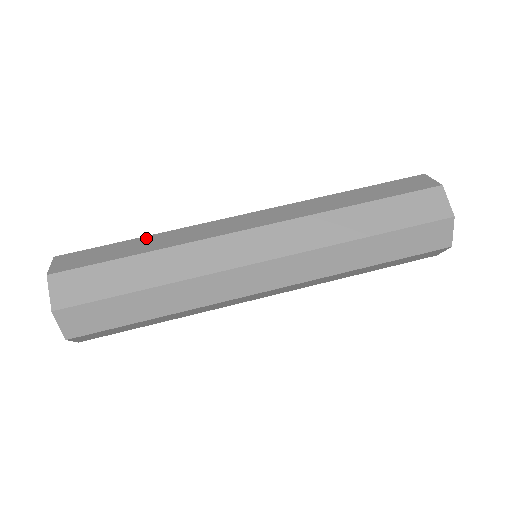
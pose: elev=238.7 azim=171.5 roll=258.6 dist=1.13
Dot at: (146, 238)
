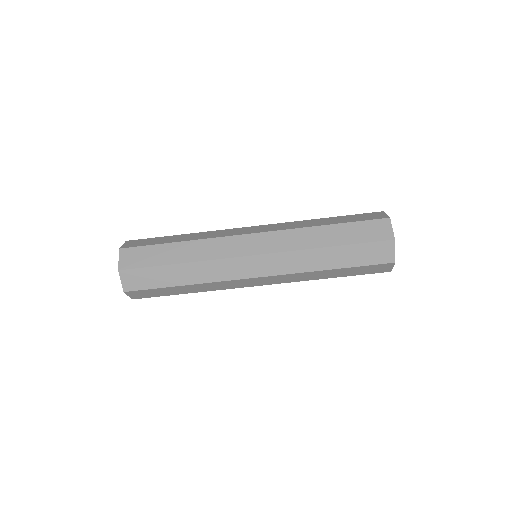
Dot at: occluded
